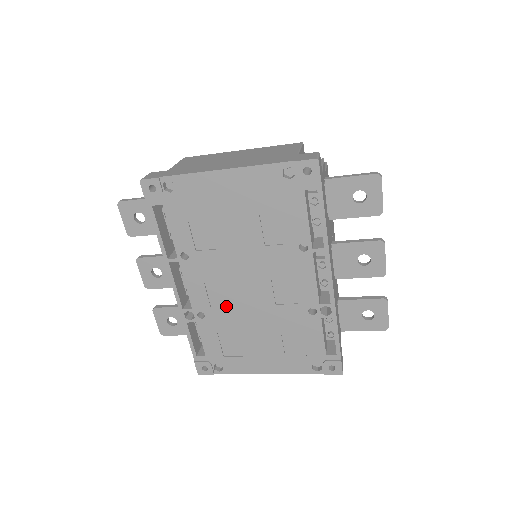
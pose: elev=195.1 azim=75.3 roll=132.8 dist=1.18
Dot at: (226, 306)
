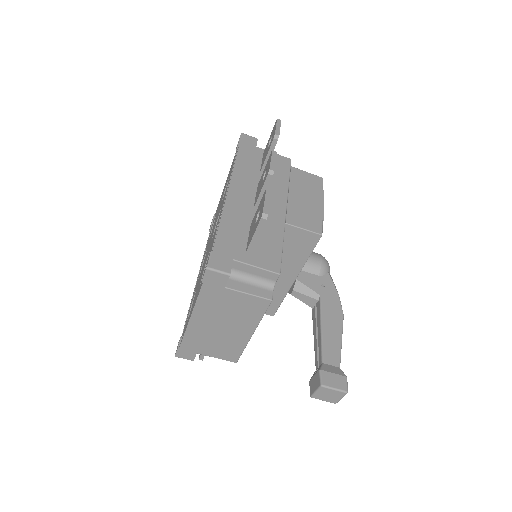
Dot at: occluded
